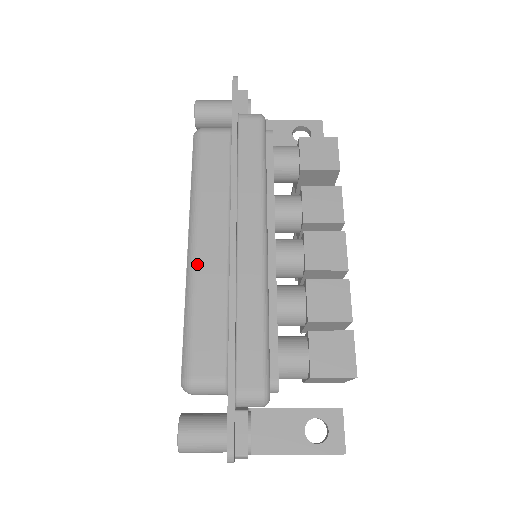
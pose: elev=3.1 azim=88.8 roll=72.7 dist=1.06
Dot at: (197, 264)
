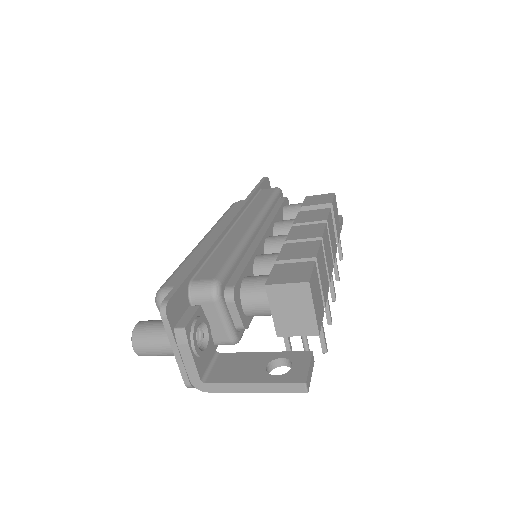
Dot at: (201, 243)
